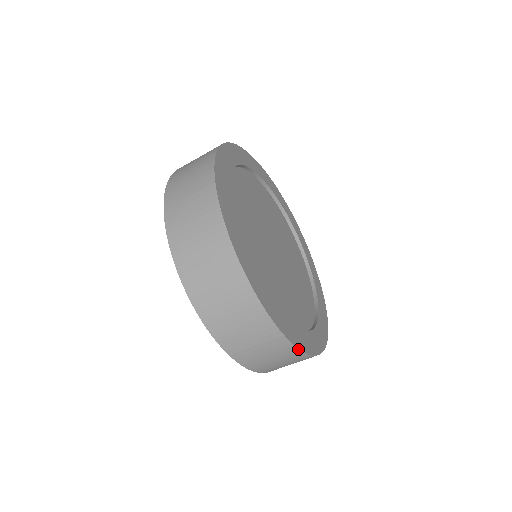
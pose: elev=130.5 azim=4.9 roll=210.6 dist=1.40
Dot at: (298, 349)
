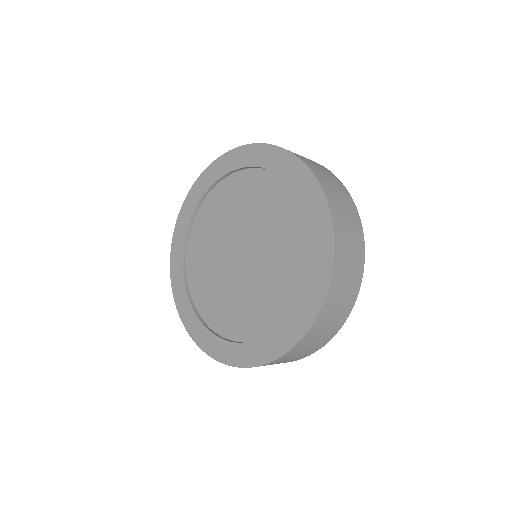
Dot at: (364, 257)
